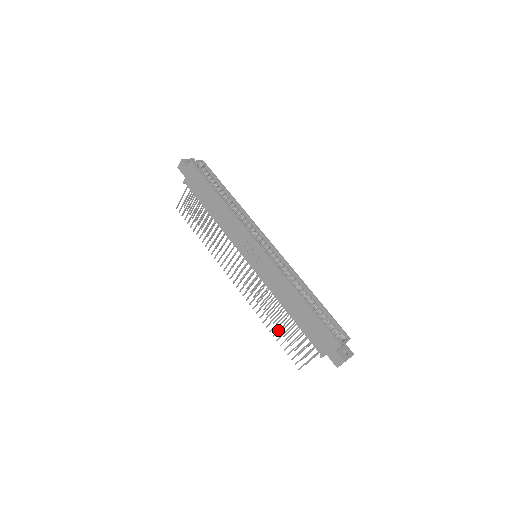
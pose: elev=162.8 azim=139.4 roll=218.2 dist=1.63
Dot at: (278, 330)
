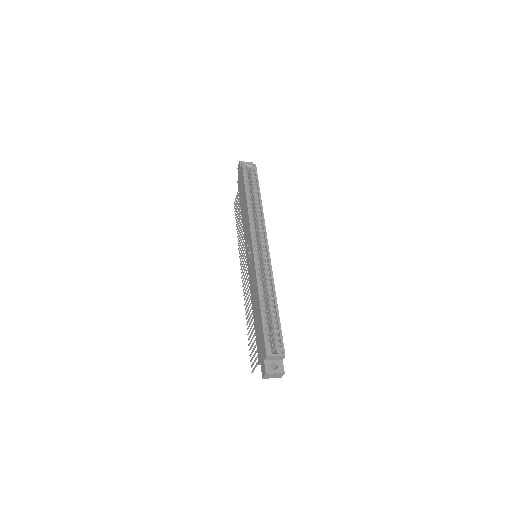
Dot at: occluded
